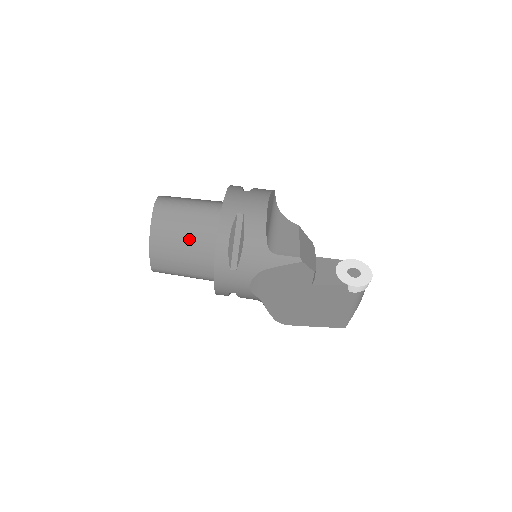
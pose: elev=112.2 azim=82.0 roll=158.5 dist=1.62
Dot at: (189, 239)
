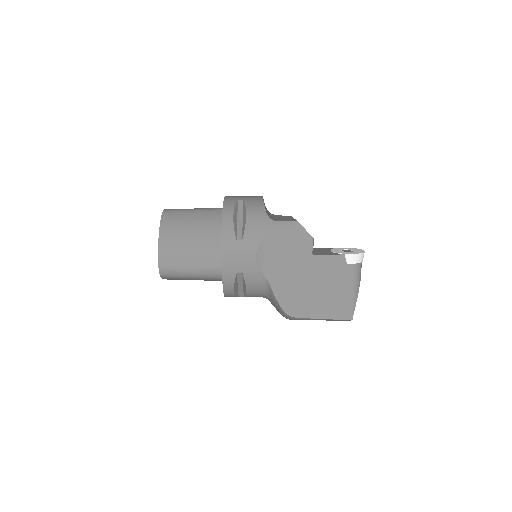
Dot at: (196, 230)
